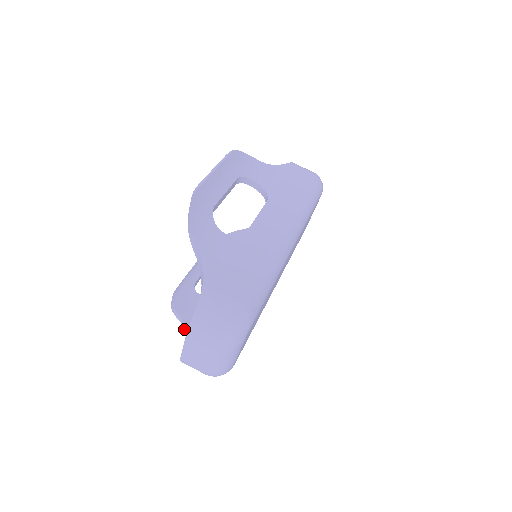
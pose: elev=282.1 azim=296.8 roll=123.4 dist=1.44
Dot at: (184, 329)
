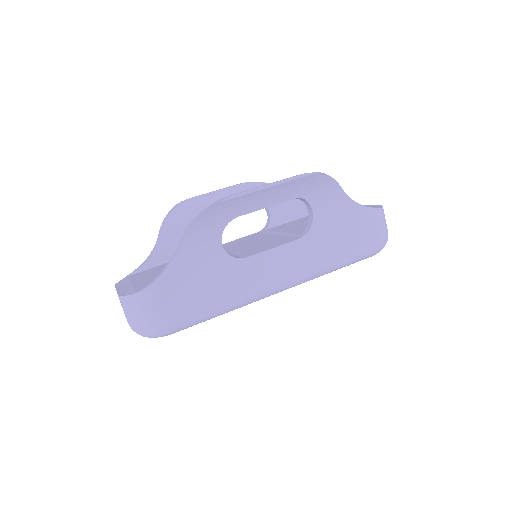
Dot at: (152, 250)
